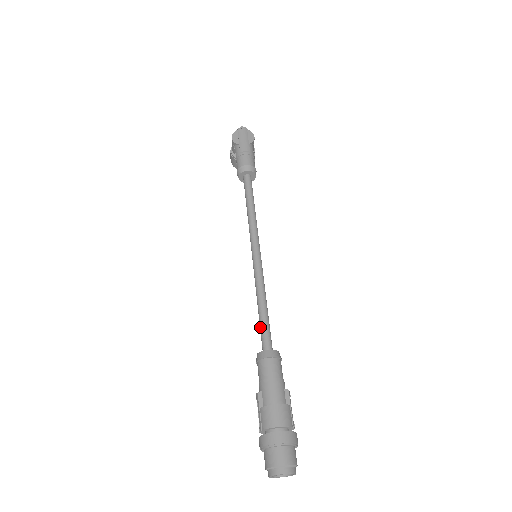
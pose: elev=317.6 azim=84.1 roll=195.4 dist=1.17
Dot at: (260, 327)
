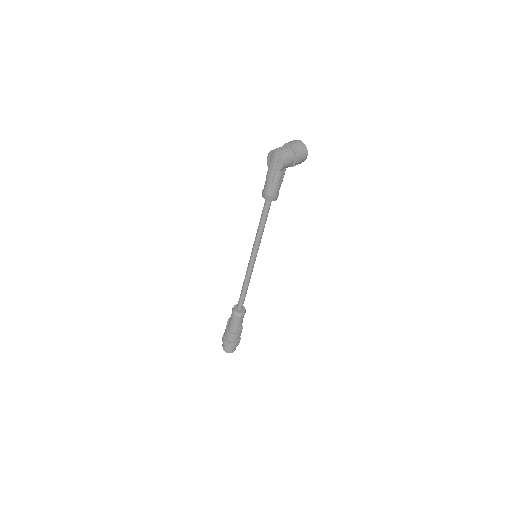
Dot at: (240, 296)
